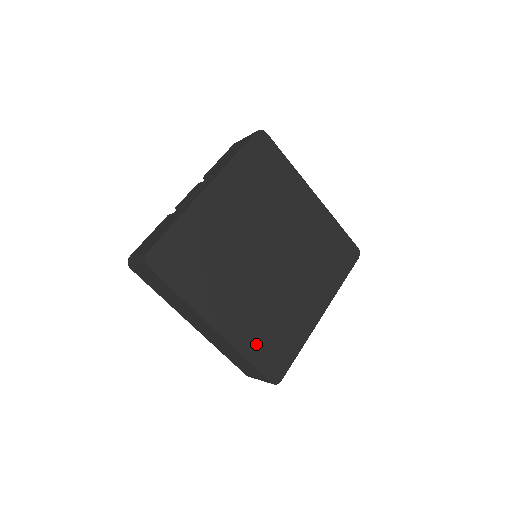
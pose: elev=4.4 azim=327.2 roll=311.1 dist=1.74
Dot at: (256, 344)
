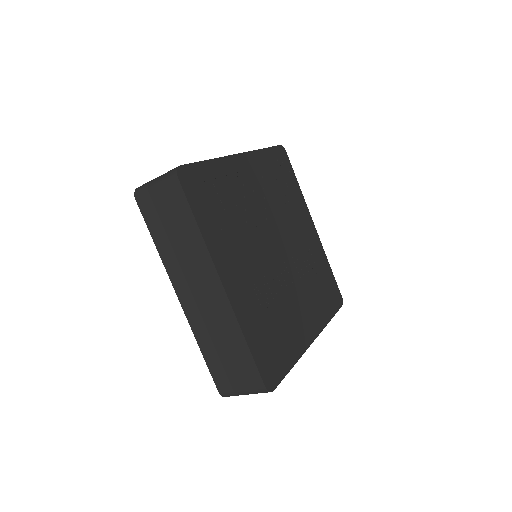
Dot at: (257, 330)
